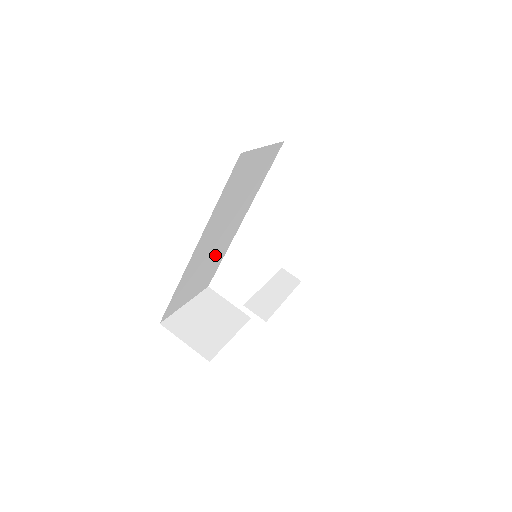
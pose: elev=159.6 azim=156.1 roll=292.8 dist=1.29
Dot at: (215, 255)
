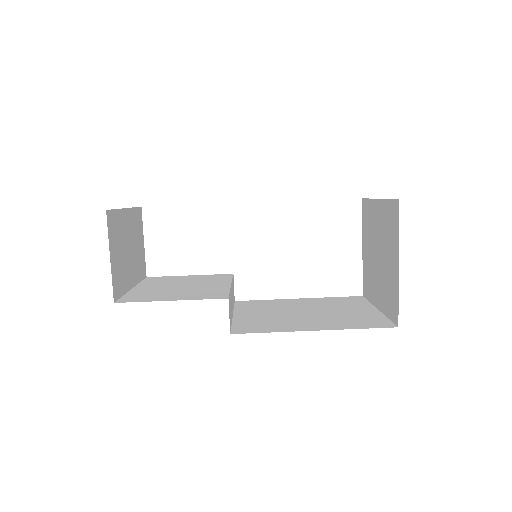
Dot at: occluded
